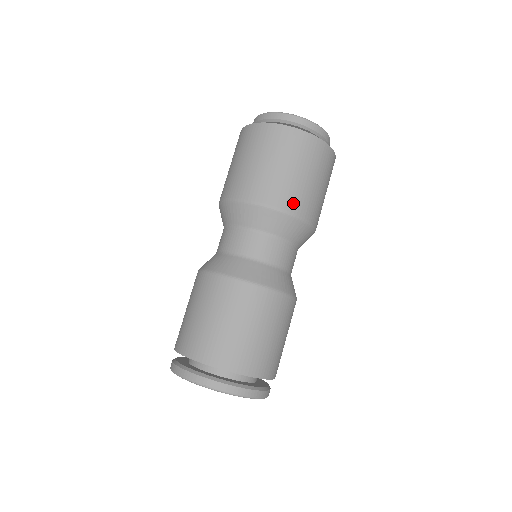
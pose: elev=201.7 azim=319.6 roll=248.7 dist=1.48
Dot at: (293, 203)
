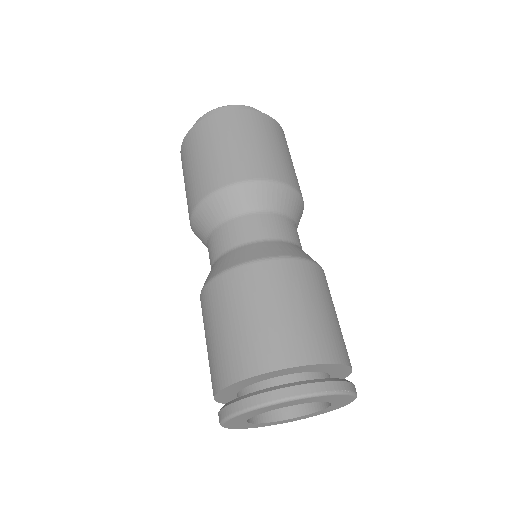
Dot at: occluded
